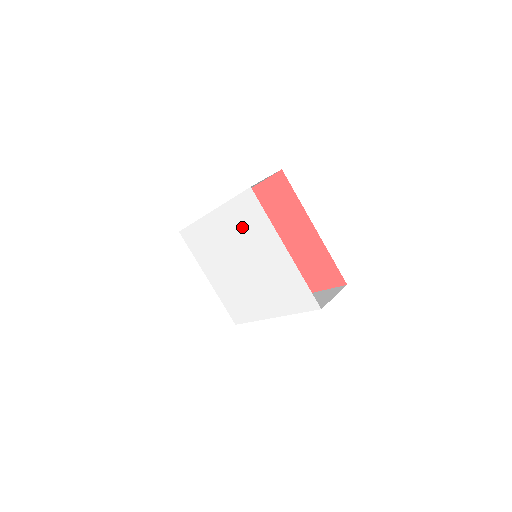
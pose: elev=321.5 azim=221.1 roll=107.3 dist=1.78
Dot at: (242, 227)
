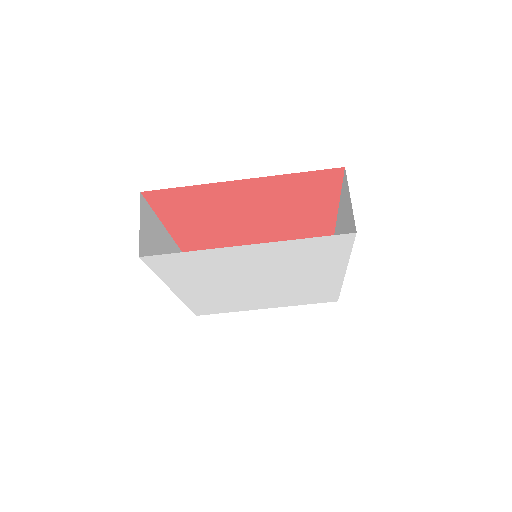
Dot at: (201, 274)
